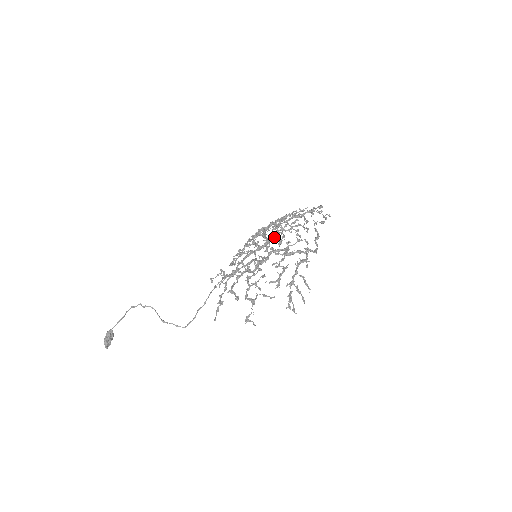
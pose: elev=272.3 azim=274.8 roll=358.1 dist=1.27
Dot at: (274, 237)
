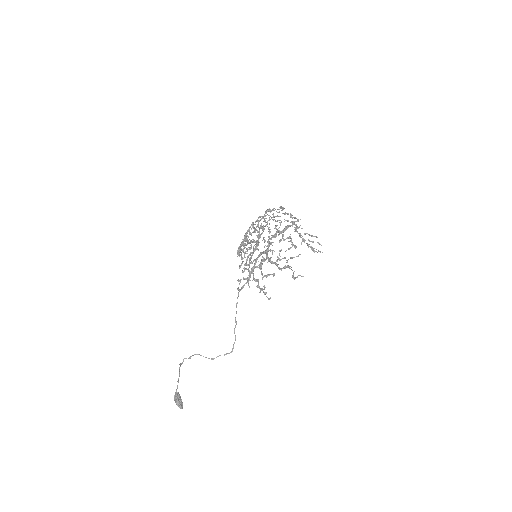
Dot at: (261, 233)
